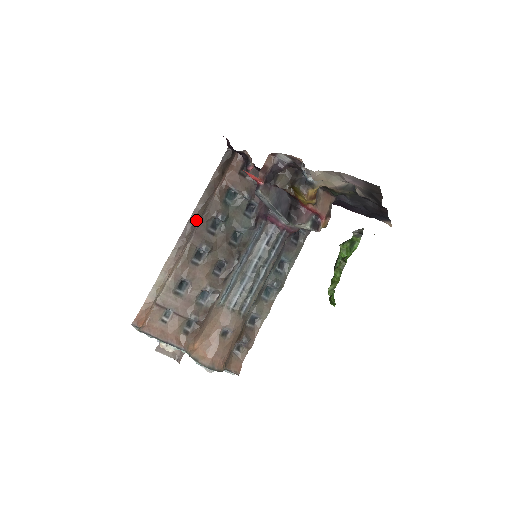
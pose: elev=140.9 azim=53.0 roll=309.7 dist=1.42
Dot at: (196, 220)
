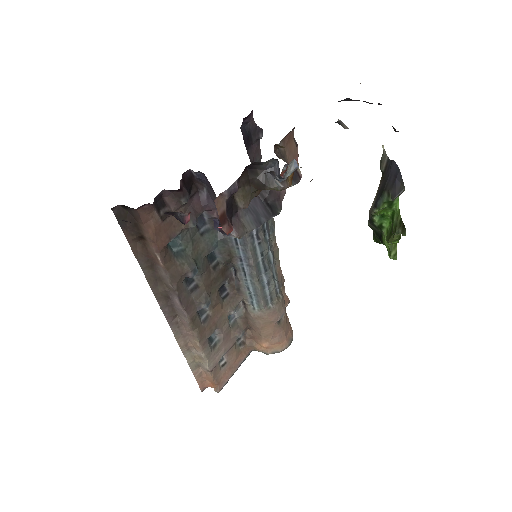
Dot at: (166, 297)
